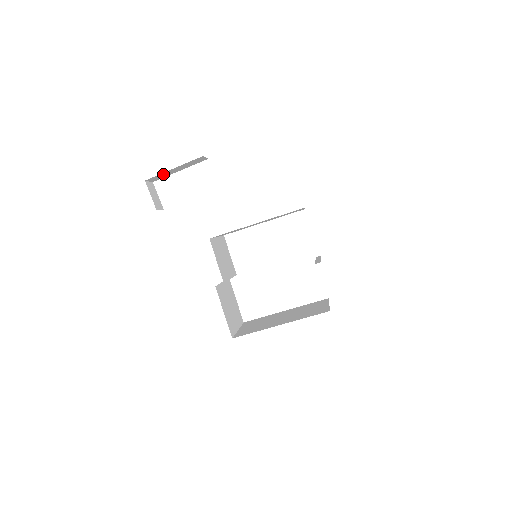
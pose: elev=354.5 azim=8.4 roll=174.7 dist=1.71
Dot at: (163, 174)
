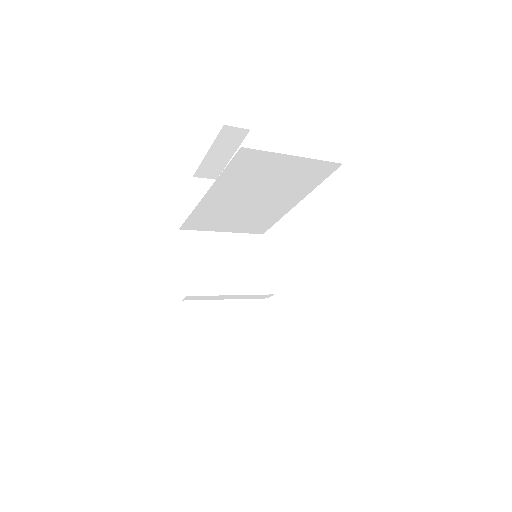
Dot at: (209, 164)
